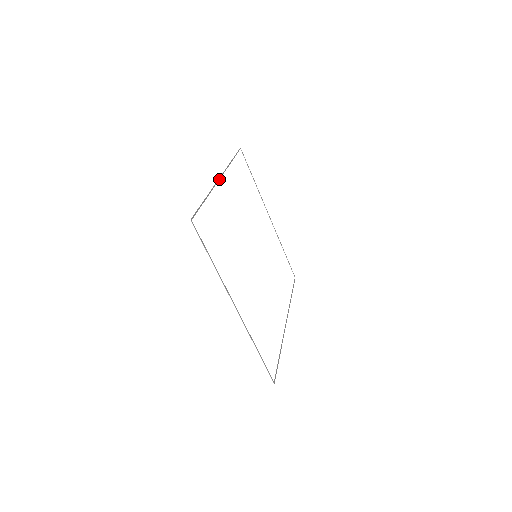
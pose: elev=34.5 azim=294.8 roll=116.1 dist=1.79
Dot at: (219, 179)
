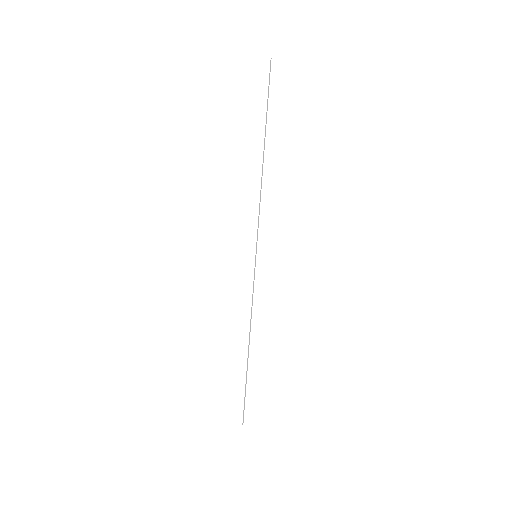
Dot at: occluded
